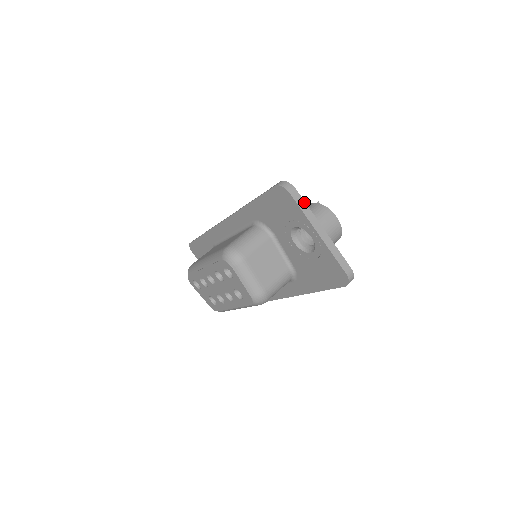
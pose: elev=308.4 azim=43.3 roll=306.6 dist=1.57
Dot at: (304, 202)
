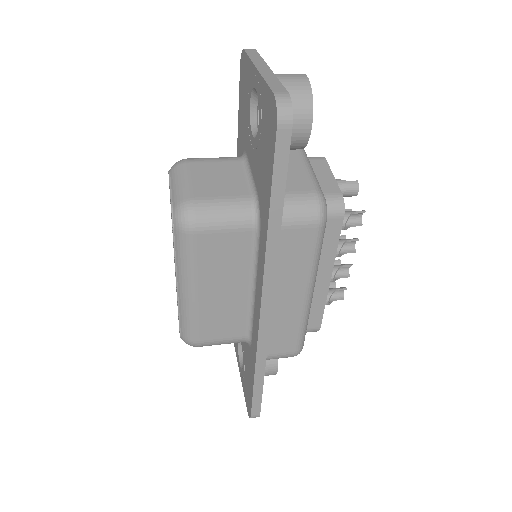
Dot at: (259, 55)
